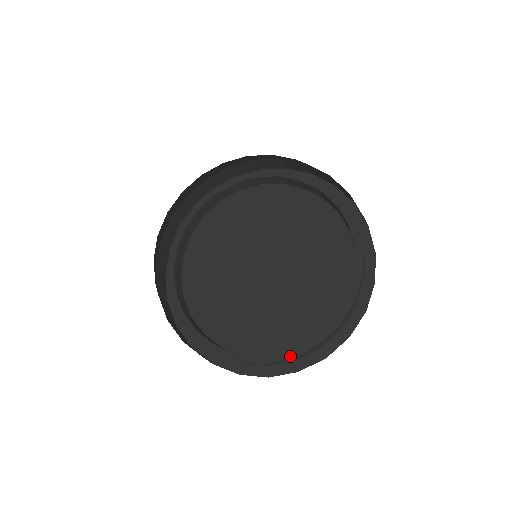
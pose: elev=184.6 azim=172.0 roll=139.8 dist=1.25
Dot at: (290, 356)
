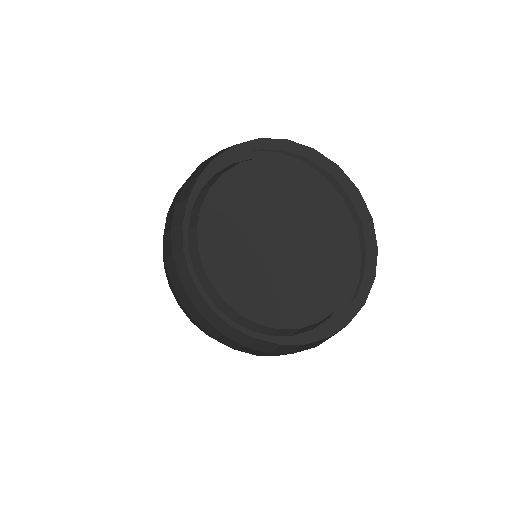
Dot at: (347, 303)
